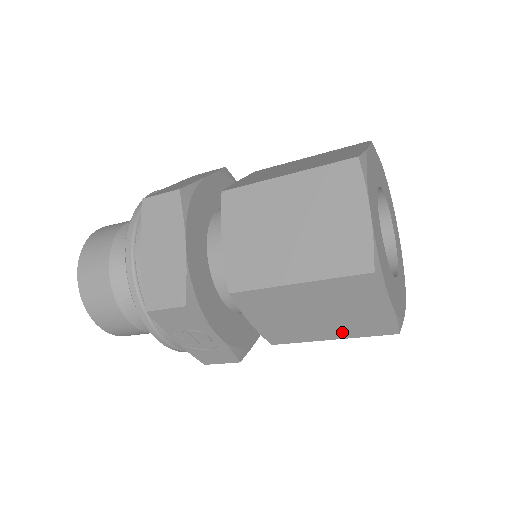
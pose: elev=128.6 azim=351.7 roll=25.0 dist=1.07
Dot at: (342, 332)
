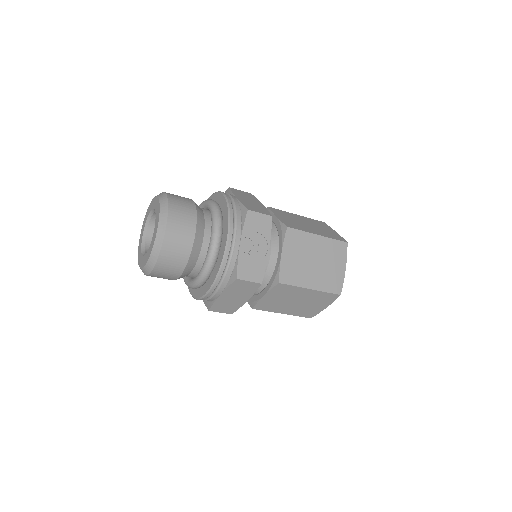
Dot at: (319, 284)
